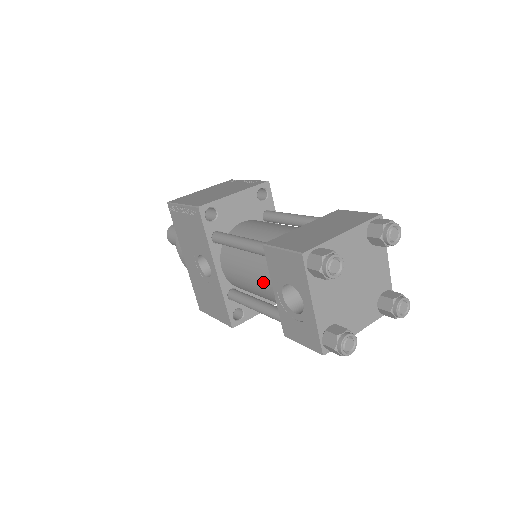
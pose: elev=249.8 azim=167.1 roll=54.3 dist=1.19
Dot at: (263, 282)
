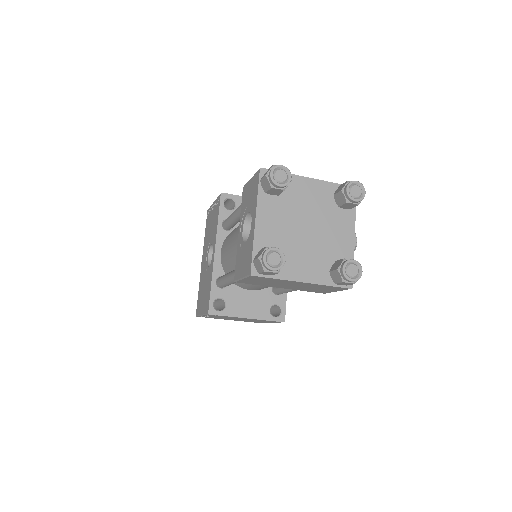
Dot at: occluded
